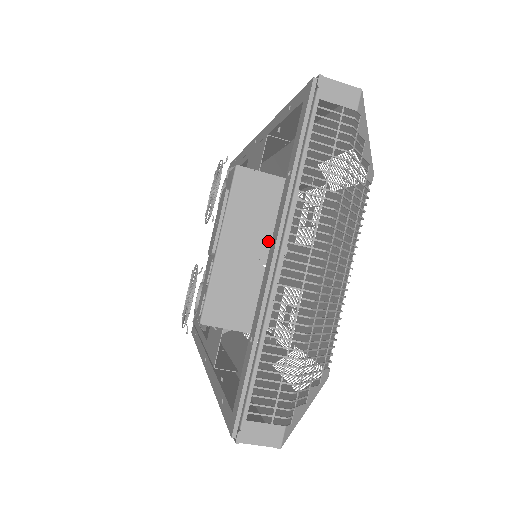
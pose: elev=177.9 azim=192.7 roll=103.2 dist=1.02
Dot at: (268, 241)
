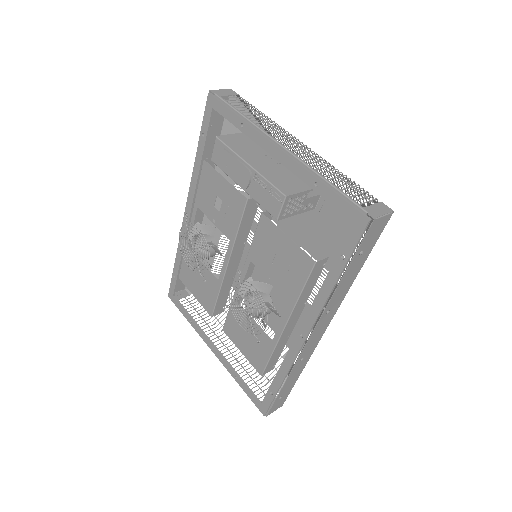
Dot at: occluded
